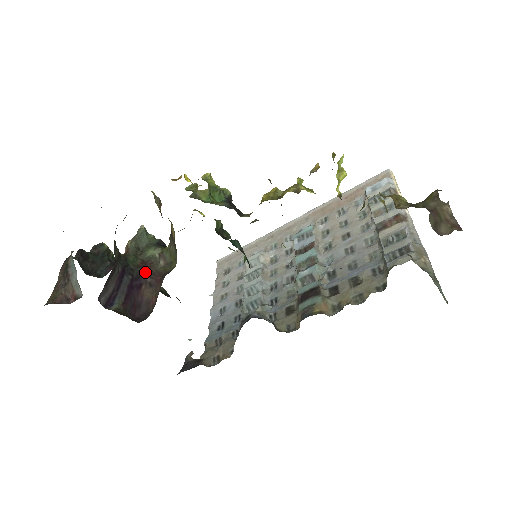
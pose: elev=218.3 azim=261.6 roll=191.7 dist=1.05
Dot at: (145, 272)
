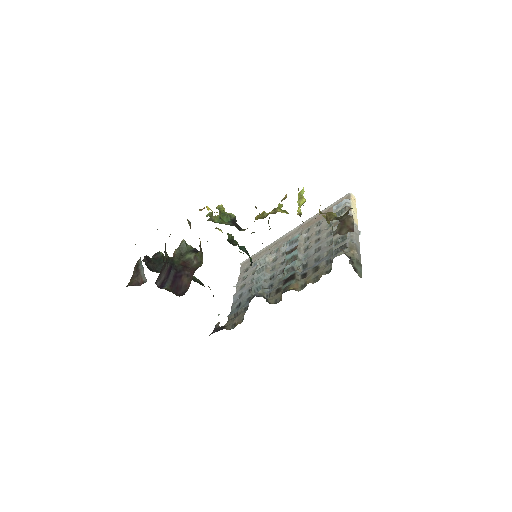
Dot at: (184, 268)
